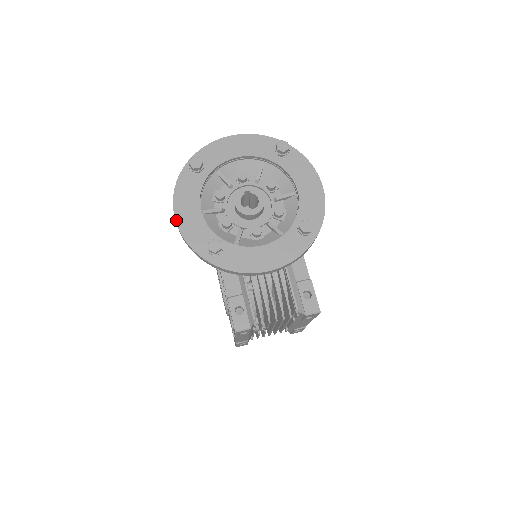
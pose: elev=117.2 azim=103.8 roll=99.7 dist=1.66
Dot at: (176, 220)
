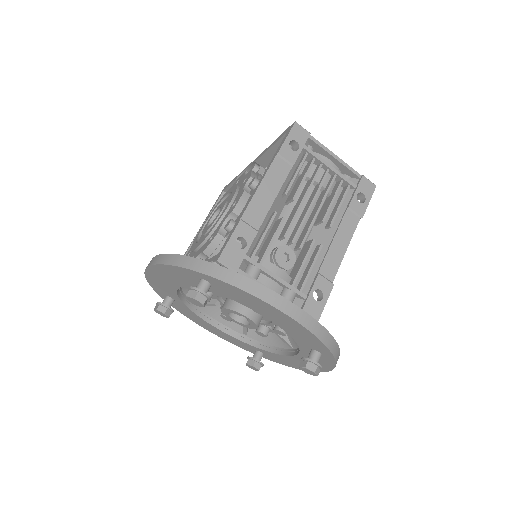
Dot at: (146, 270)
